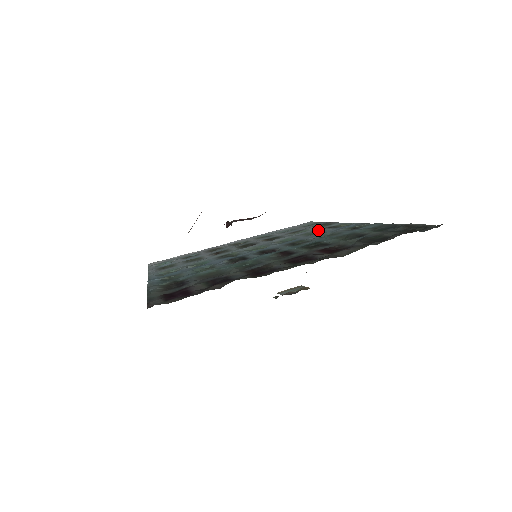
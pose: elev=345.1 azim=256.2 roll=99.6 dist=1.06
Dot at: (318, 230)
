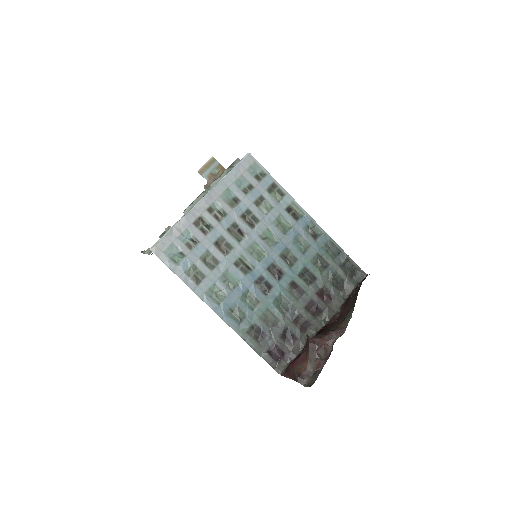
Dot at: (284, 218)
